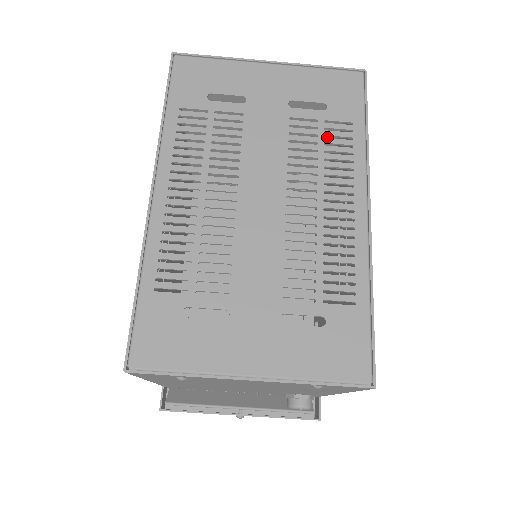
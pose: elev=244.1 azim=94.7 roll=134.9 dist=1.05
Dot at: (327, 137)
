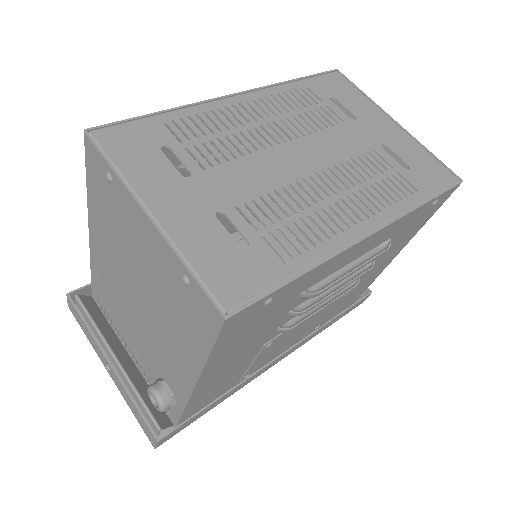
Dot at: occluded
